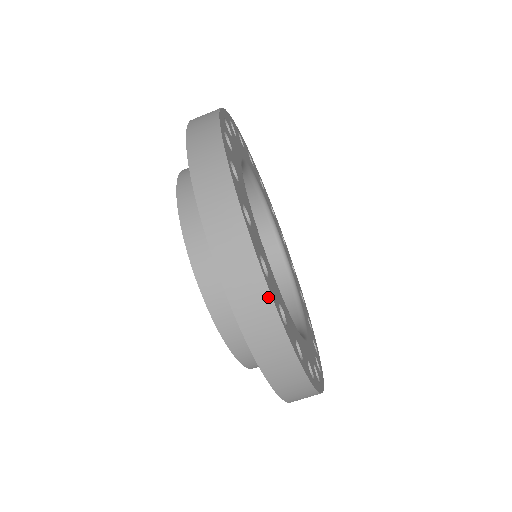
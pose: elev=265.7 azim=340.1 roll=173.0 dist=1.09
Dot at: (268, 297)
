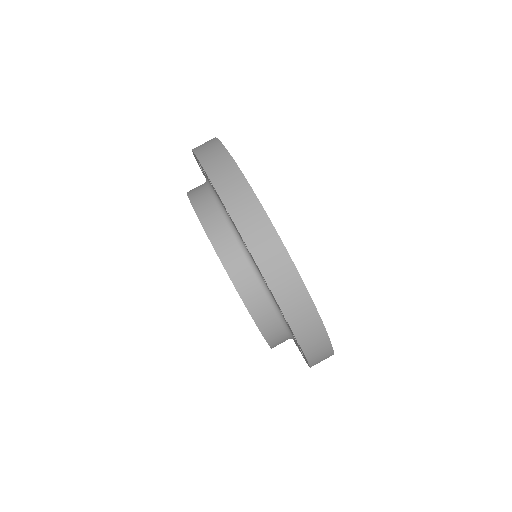
Dot at: (258, 205)
